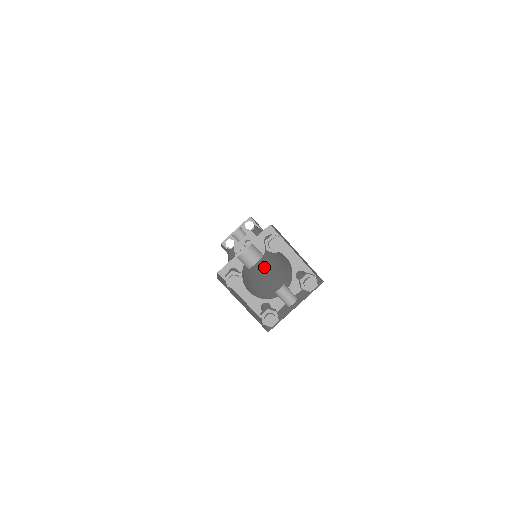
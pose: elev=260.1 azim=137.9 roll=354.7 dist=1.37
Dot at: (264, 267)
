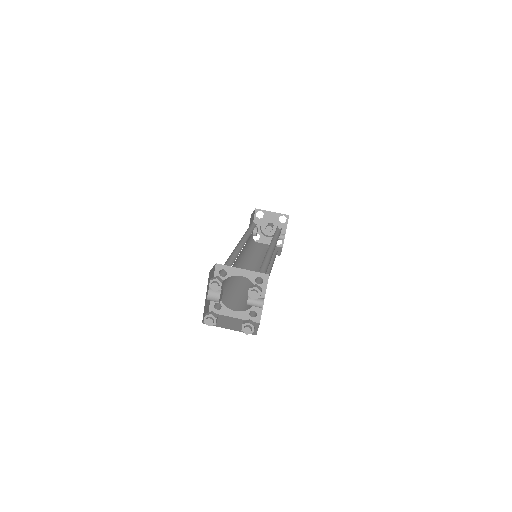
Dot at: occluded
